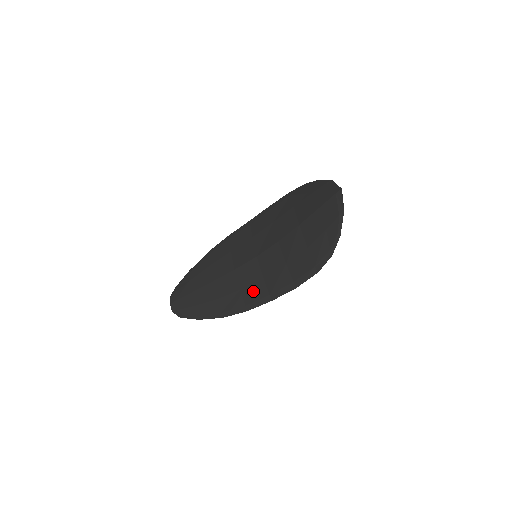
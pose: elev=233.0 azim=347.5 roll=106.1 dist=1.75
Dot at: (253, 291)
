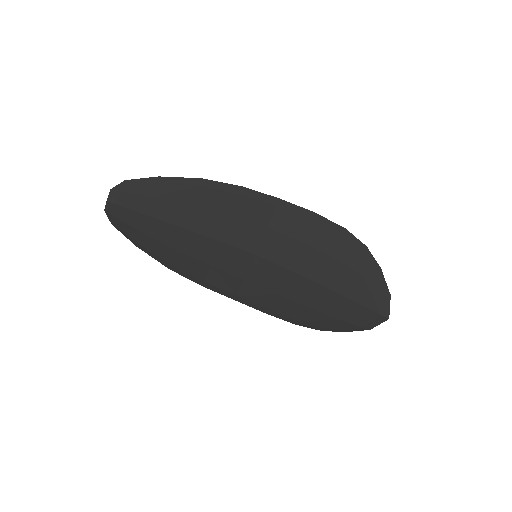
Dot at: (224, 279)
